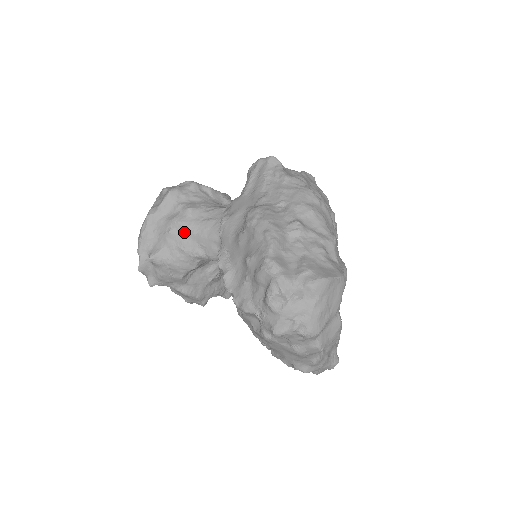
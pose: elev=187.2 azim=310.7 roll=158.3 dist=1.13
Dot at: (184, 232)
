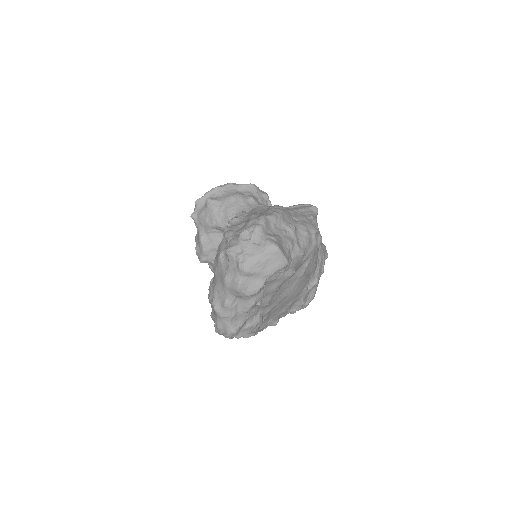
Dot at: (237, 203)
